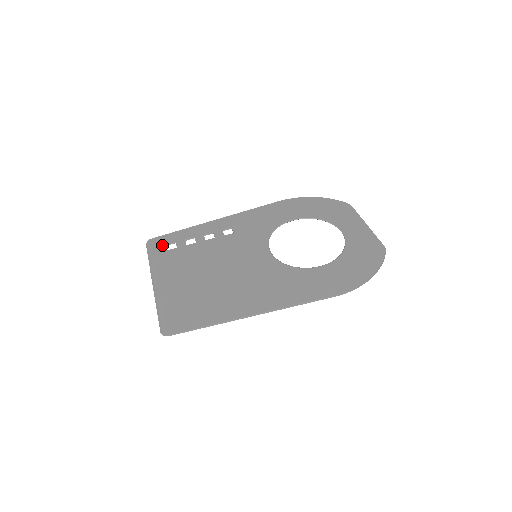
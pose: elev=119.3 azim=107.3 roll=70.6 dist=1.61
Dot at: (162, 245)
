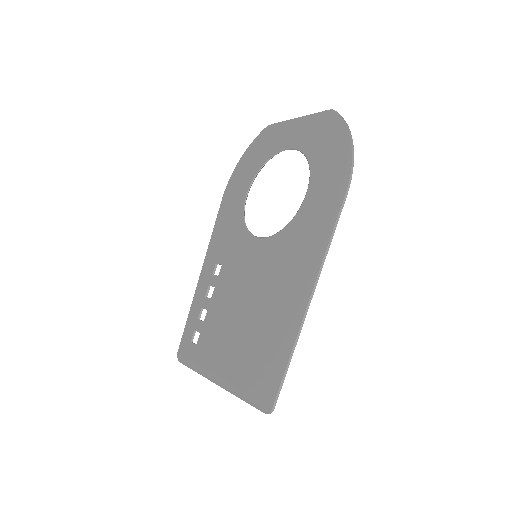
Dot at: (189, 346)
